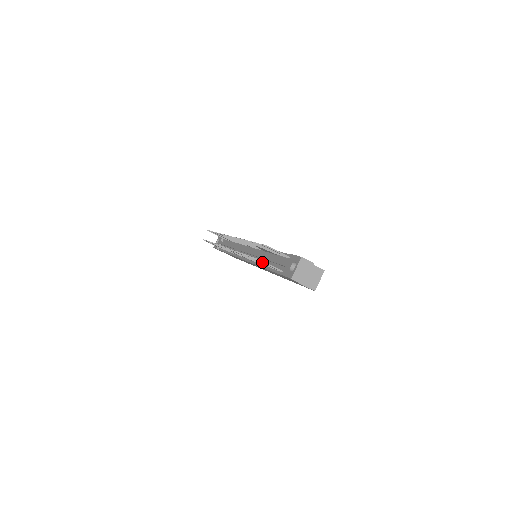
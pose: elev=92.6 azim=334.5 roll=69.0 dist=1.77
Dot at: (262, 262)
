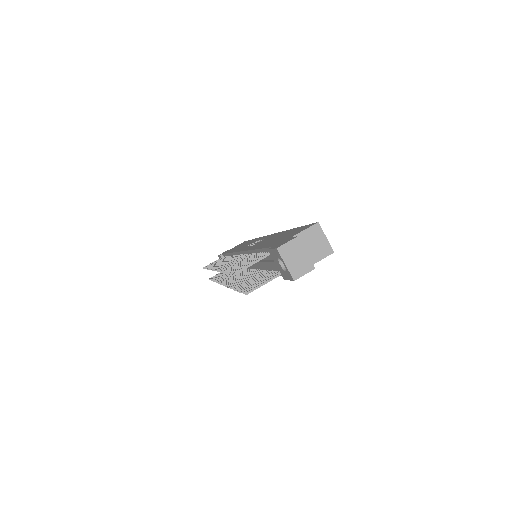
Dot at: occluded
